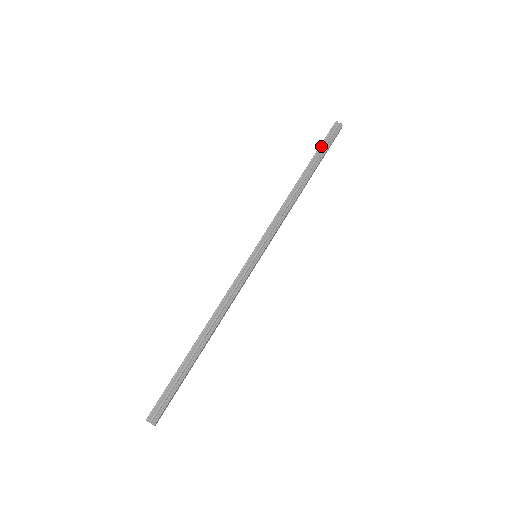
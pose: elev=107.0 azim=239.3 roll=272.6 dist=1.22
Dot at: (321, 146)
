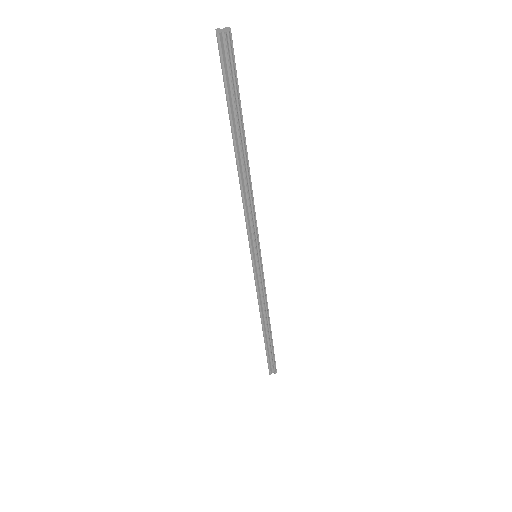
Dot at: (228, 97)
